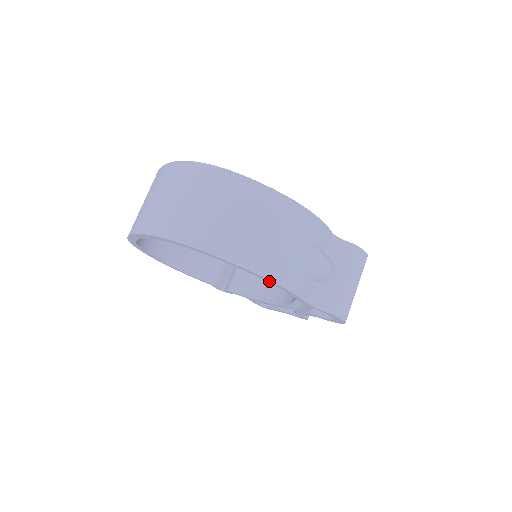
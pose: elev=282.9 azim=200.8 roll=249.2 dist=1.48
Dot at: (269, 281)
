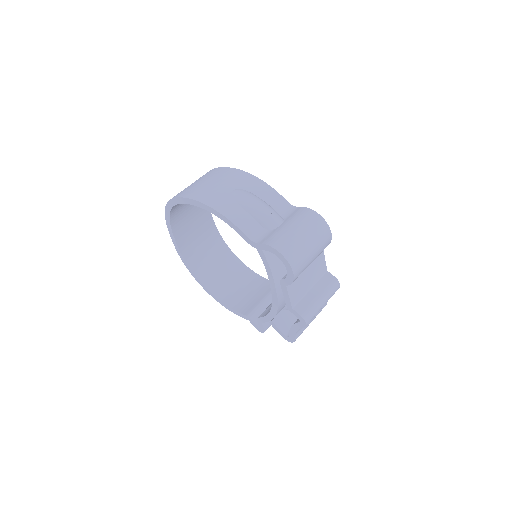
Dot at: (210, 209)
